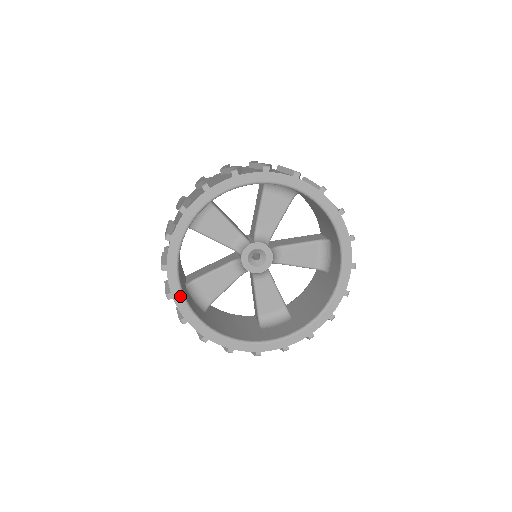
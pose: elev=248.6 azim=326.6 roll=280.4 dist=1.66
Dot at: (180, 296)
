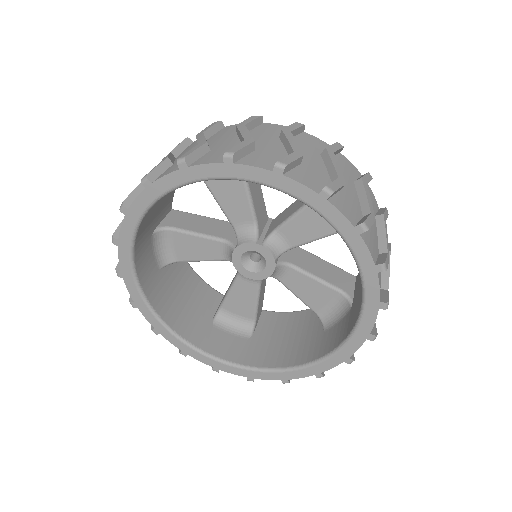
Dot at: (191, 350)
